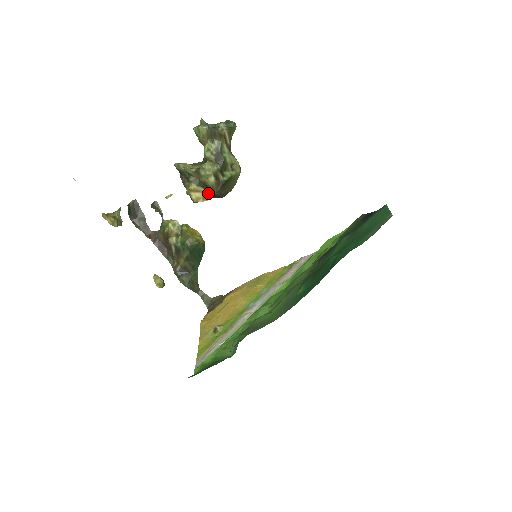
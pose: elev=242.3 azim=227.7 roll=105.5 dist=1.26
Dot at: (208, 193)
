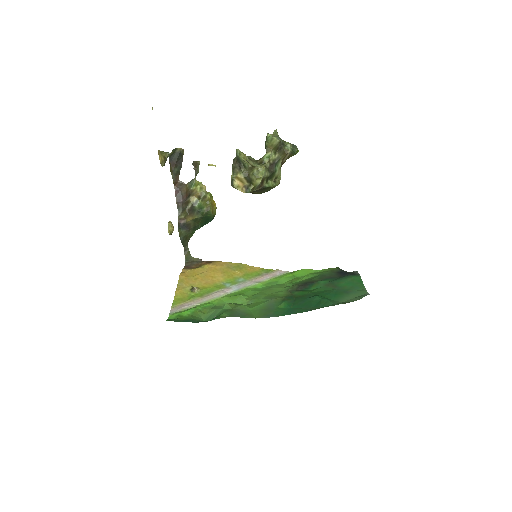
Dot at: (249, 188)
